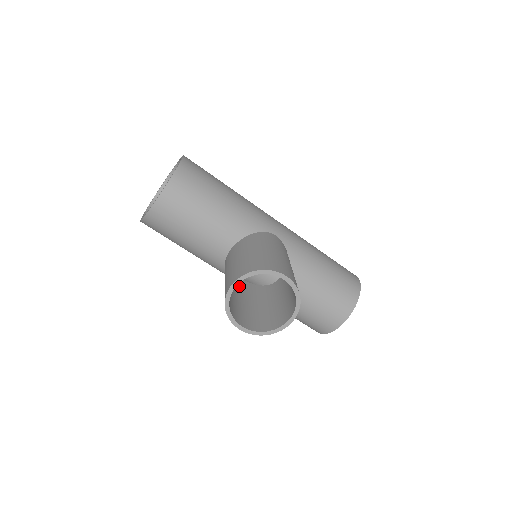
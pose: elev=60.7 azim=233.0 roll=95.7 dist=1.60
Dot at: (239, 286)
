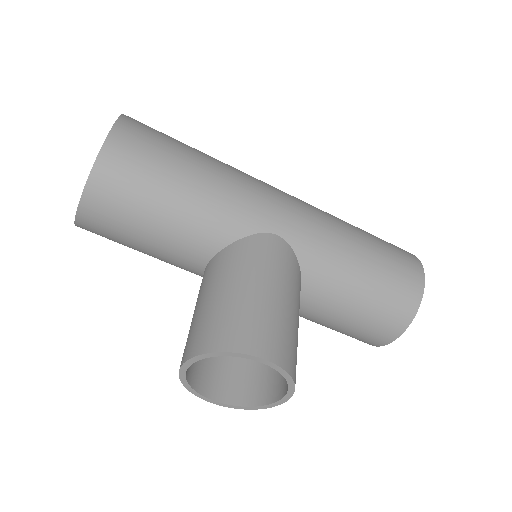
Dot at: occluded
